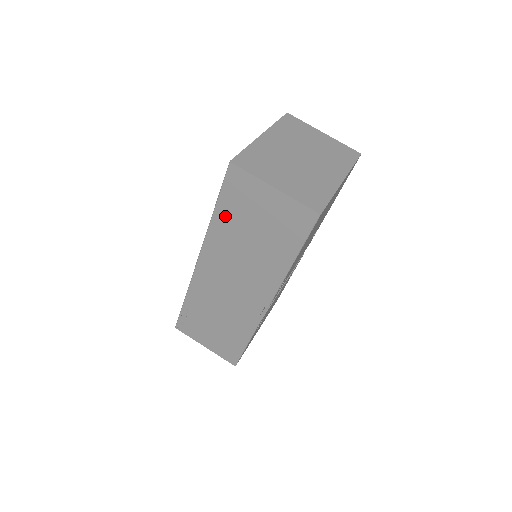
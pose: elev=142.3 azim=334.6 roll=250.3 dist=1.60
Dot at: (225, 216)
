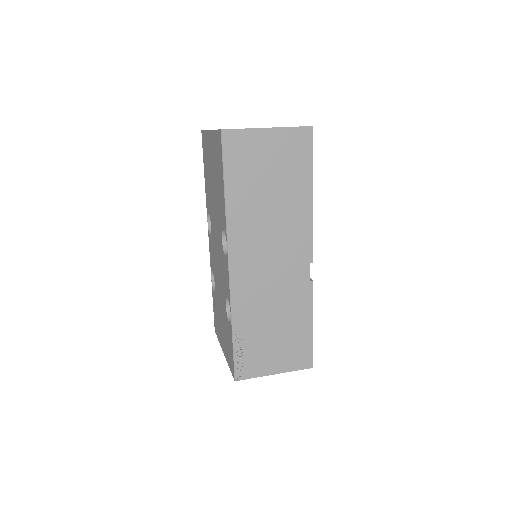
Dot at: (237, 190)
